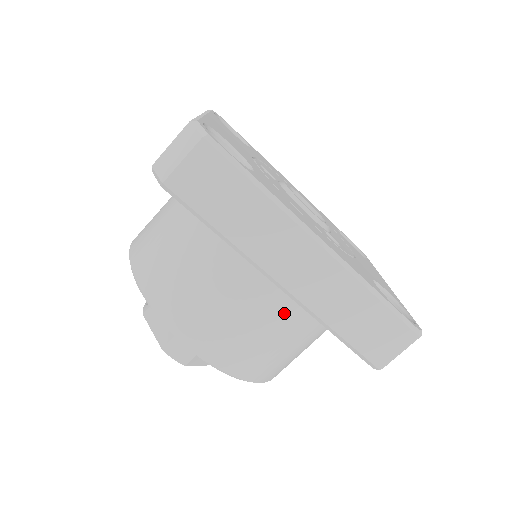
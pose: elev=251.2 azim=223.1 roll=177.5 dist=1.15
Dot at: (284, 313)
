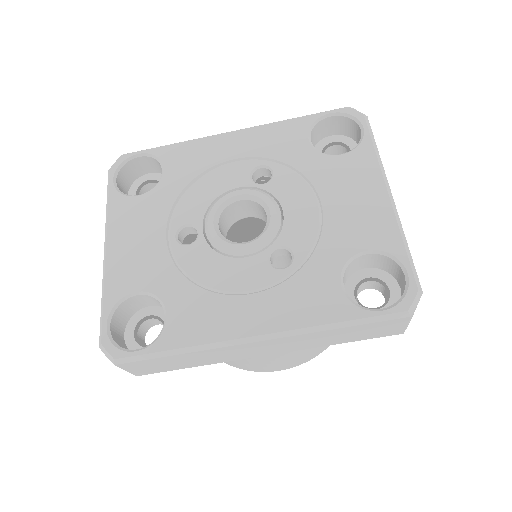
Dot at: occluded
